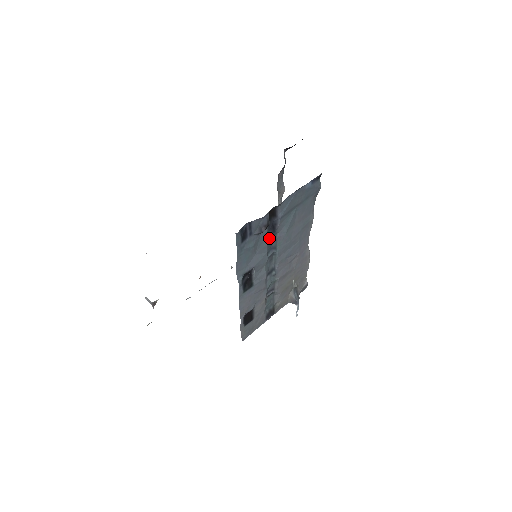
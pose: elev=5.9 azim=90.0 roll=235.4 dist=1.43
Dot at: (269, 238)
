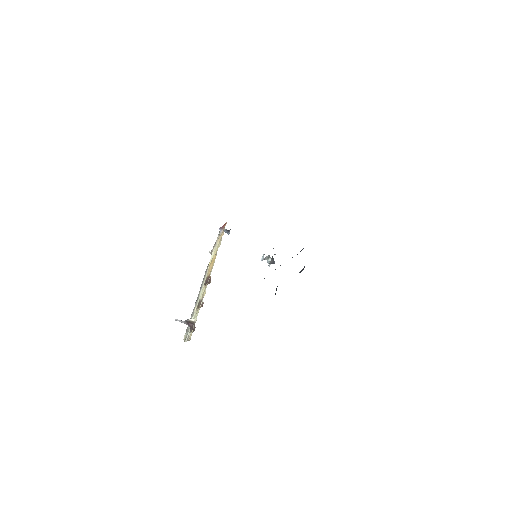
Dot at: occluded
